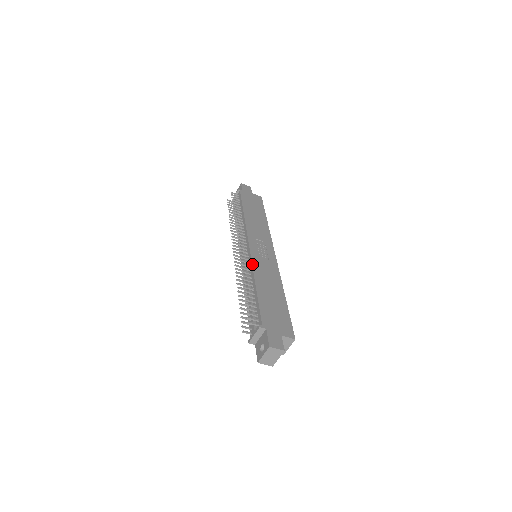
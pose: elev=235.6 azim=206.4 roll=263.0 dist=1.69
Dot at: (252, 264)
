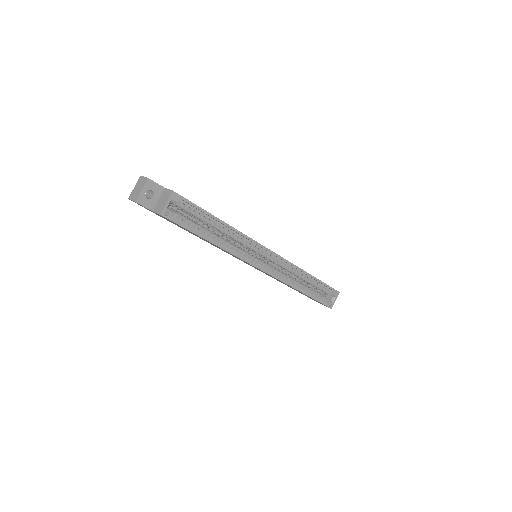
Dot at: occluded
